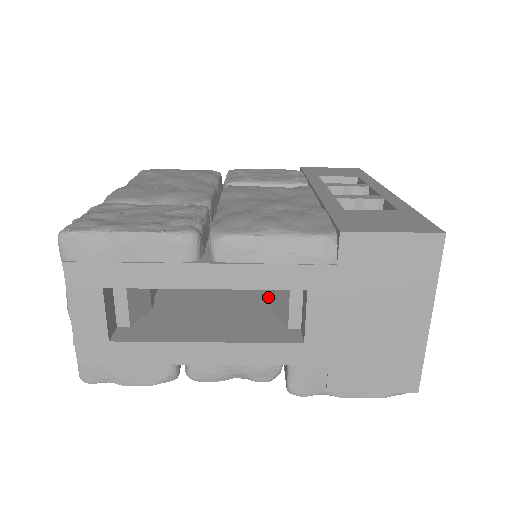
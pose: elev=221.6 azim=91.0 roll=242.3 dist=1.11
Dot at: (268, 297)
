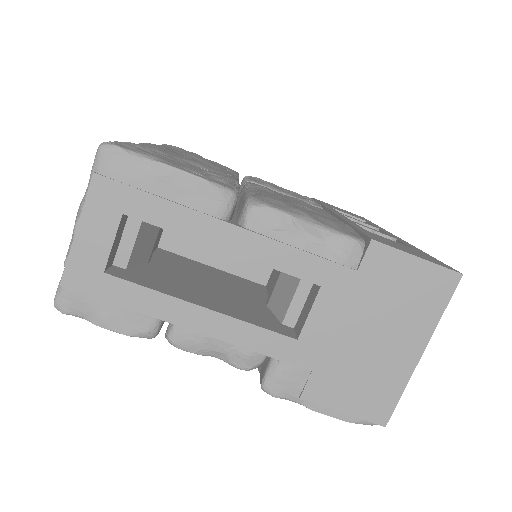
Dot at: (262, 294)
